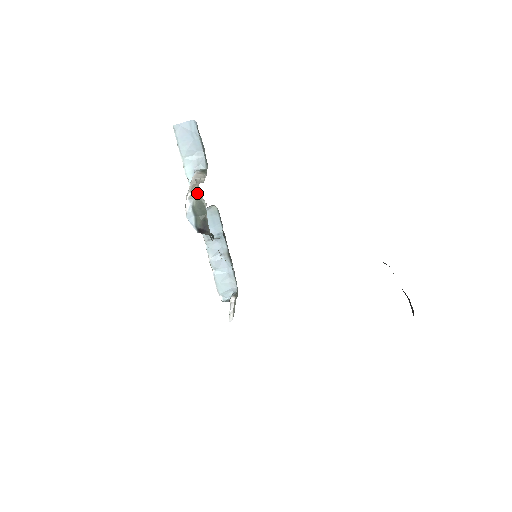
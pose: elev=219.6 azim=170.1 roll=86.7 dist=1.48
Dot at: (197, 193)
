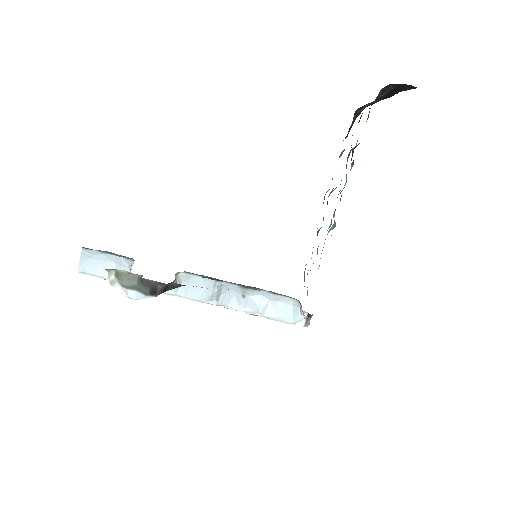
Dot at: (112, 274)
